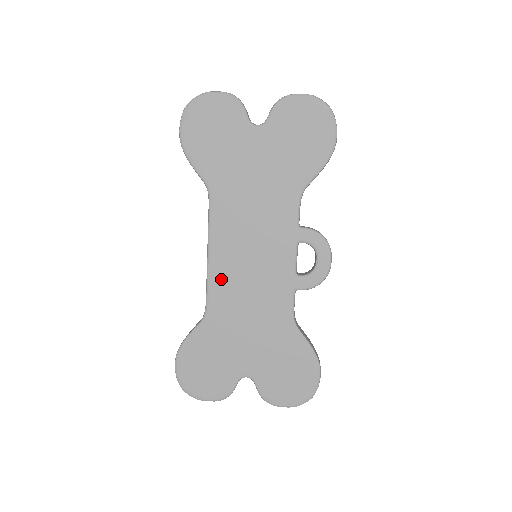
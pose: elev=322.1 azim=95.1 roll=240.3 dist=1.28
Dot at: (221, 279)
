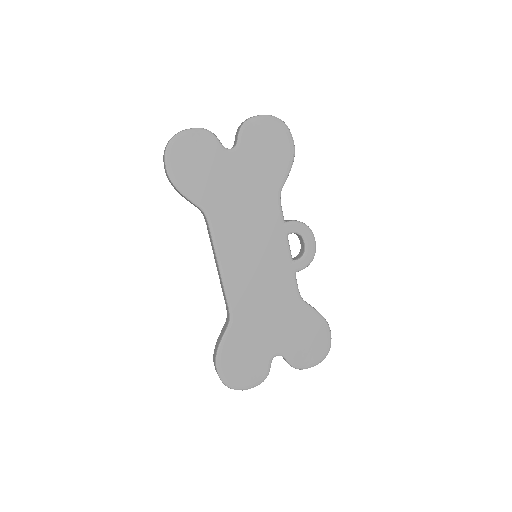
Dot at: (236, 284)
